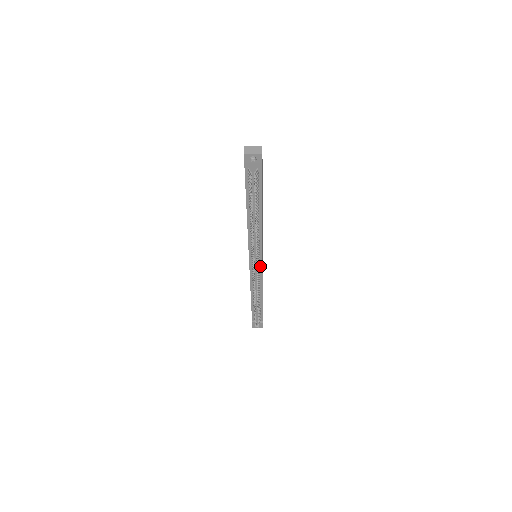
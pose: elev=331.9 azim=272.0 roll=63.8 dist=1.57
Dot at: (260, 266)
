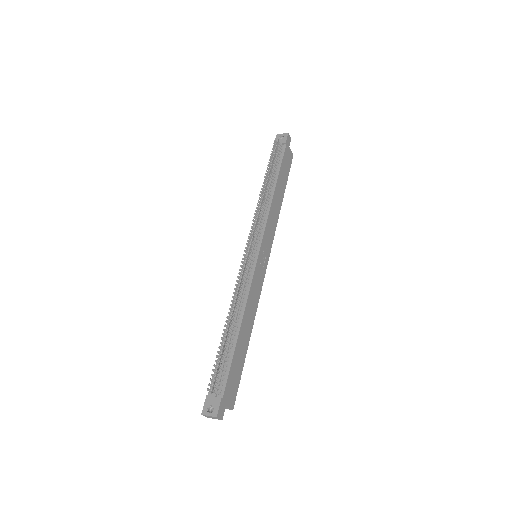
Dot at: (255, 259)
